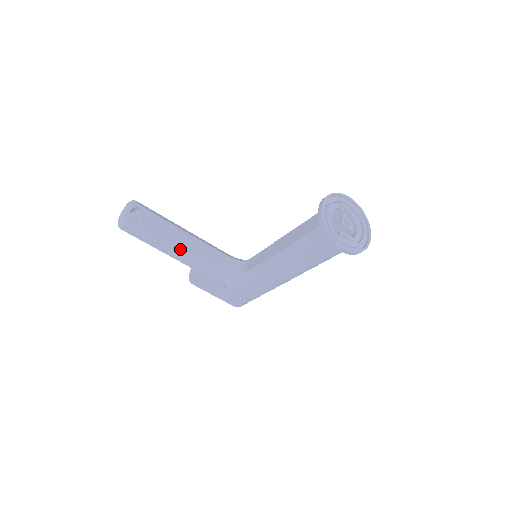
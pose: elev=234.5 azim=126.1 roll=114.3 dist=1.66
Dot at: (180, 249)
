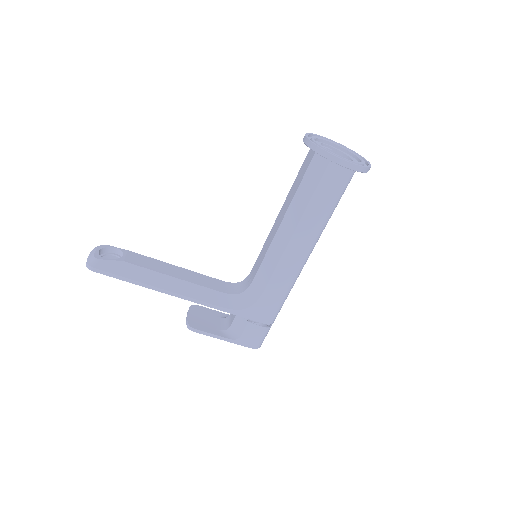
Dot at: (167, 278)
